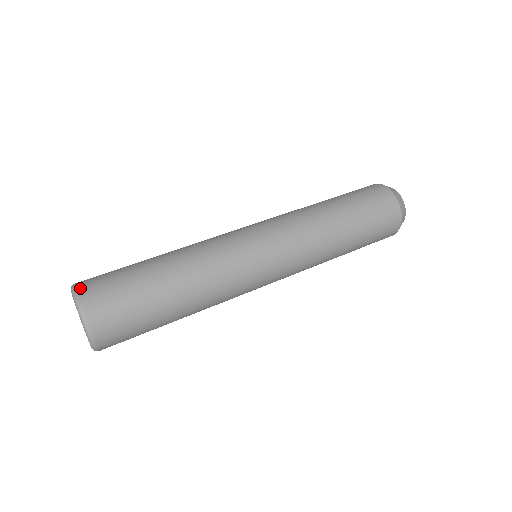
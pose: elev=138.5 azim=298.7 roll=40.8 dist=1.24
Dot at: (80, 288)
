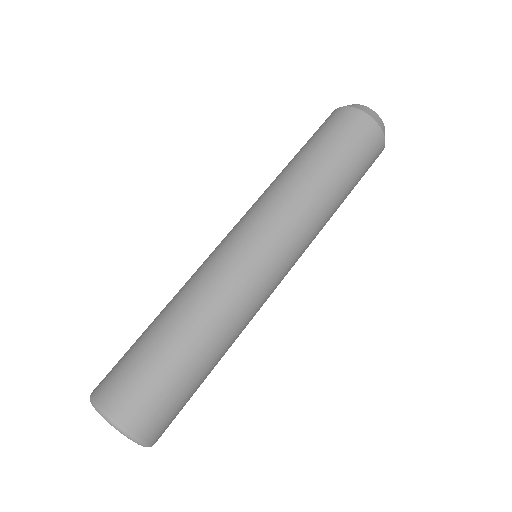
Dot at: (97, 396)
